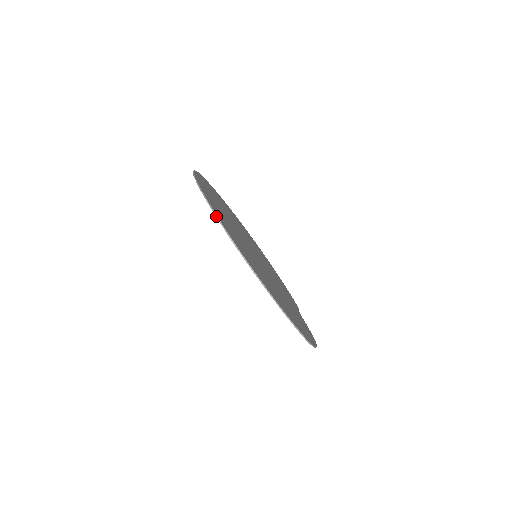
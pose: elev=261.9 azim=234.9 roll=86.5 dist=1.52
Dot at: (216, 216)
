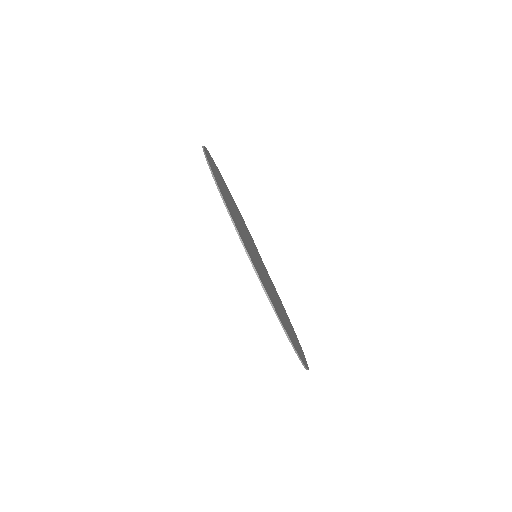
Dot at: (286, 333)
